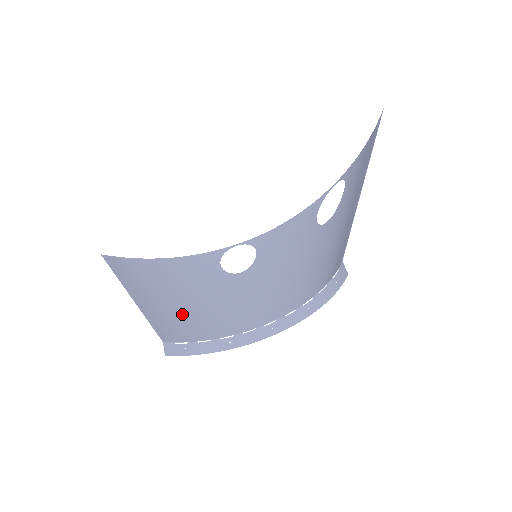
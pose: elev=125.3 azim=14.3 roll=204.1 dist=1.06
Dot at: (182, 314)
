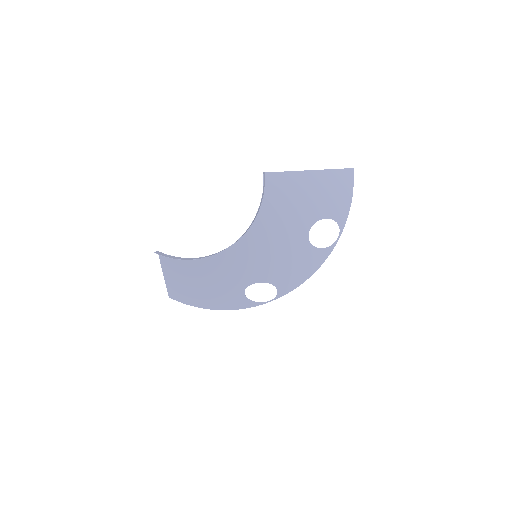
Dot at: (188, 273)
